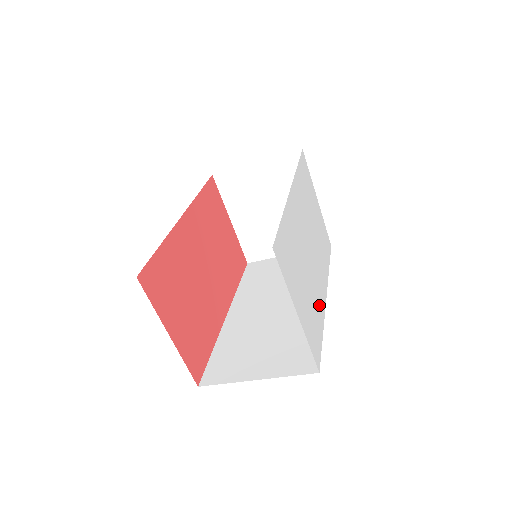
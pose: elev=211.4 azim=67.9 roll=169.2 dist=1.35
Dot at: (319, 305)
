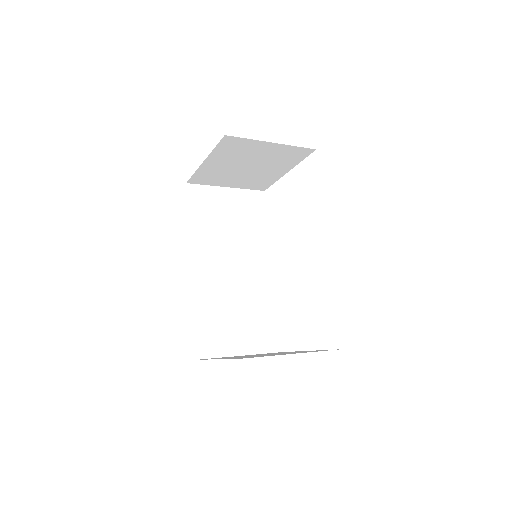
Dot at: occluded
